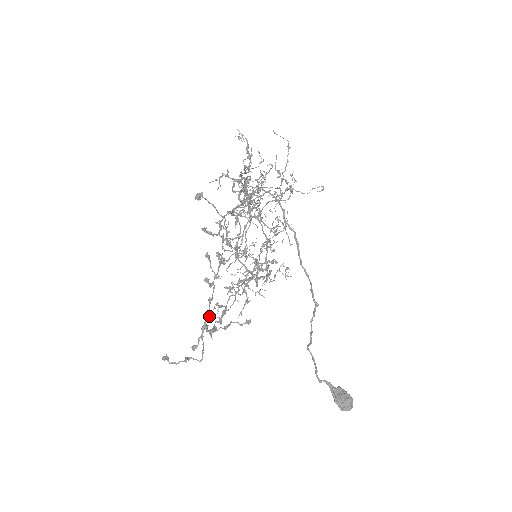
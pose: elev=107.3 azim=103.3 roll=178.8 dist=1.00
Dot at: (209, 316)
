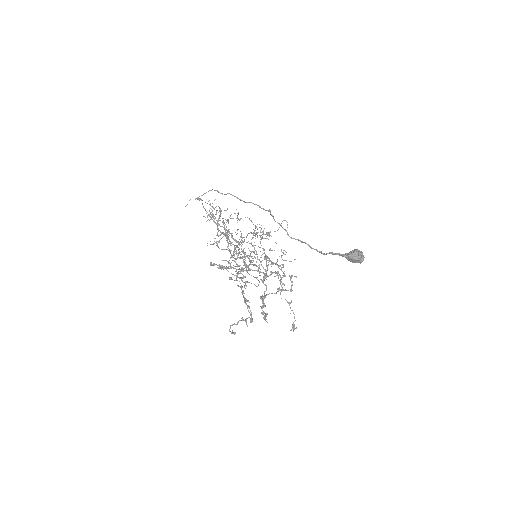
Dot at: (243, 291)
